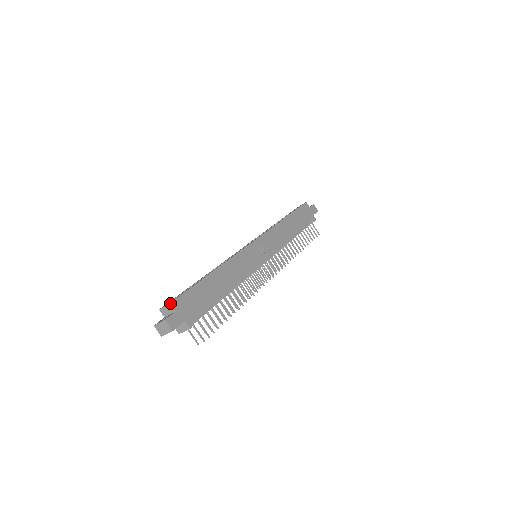
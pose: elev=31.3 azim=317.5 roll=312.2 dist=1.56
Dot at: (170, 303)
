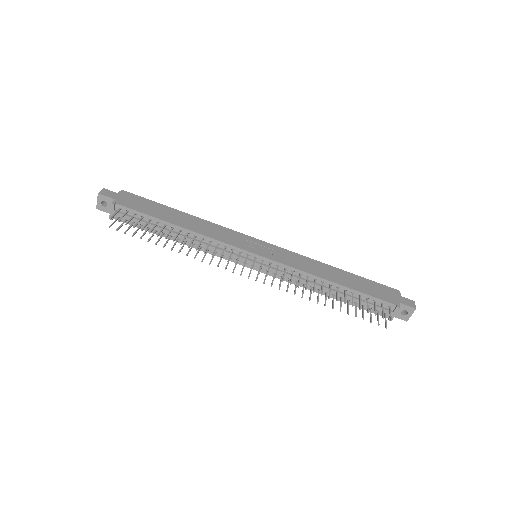
Dot at: (122, 190)
